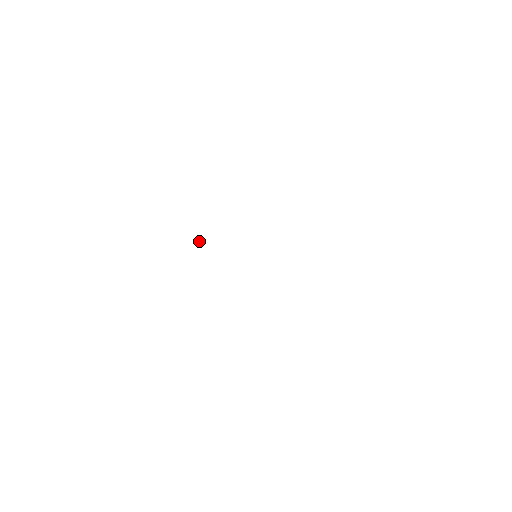
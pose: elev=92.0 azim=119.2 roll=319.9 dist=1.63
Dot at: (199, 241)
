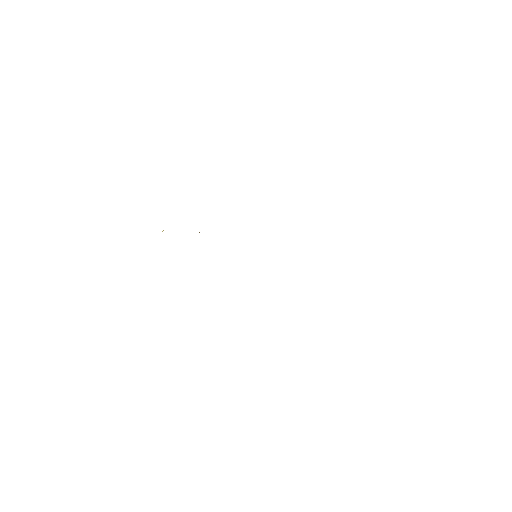
Dot at: occluded
